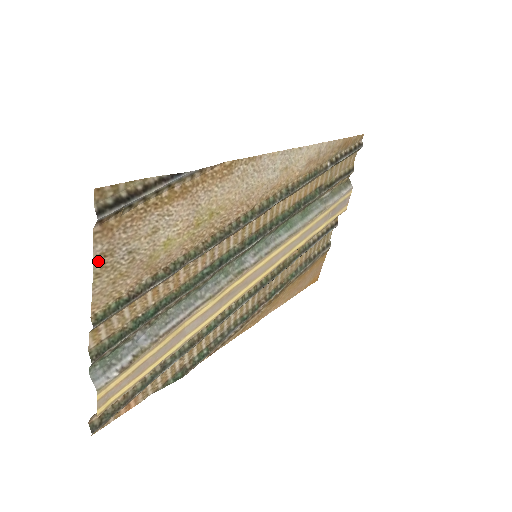
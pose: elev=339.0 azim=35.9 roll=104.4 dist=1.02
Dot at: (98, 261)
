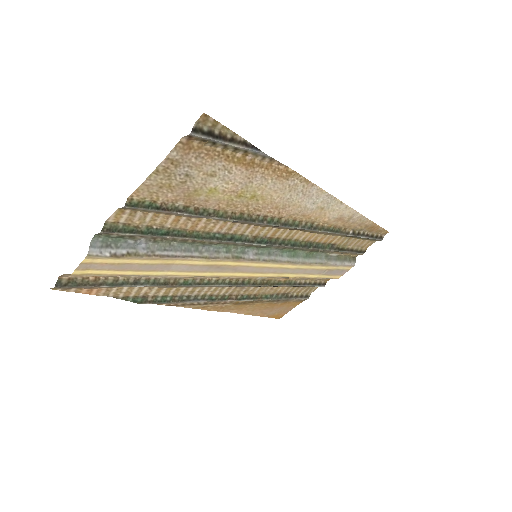
Dot at: (166, 163)
